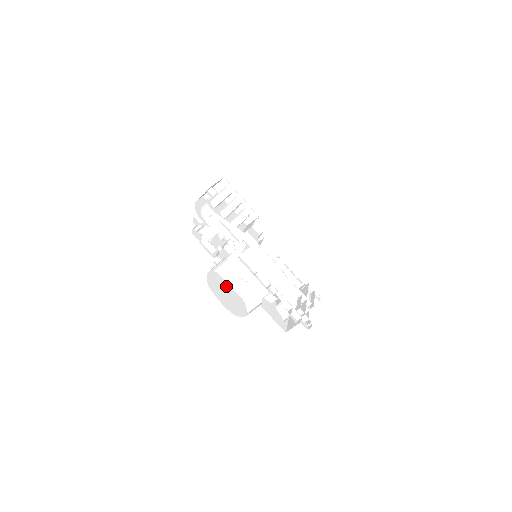
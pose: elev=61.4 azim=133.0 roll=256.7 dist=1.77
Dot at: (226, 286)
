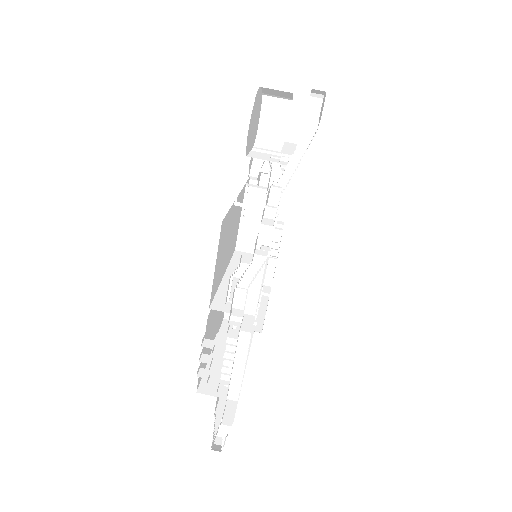
Dot at: occluded
